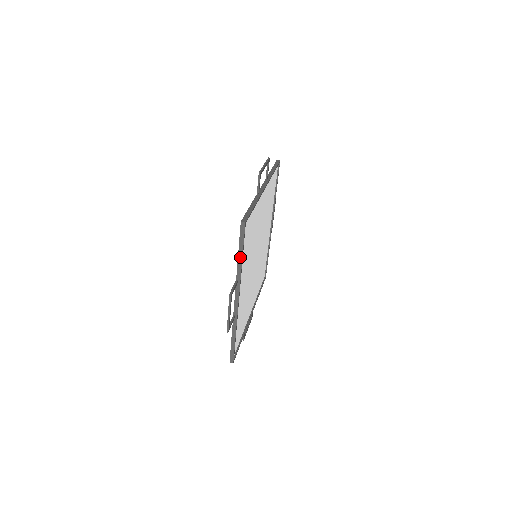
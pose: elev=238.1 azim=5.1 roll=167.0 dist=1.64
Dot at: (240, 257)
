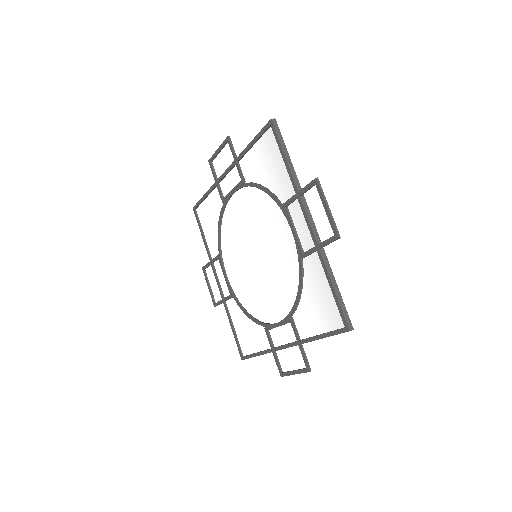
Dot at: occluded
